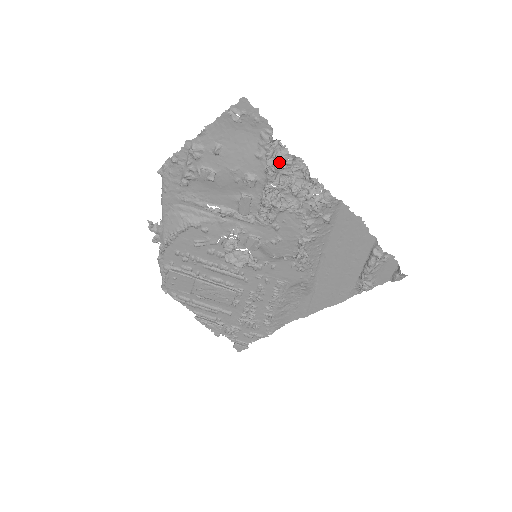
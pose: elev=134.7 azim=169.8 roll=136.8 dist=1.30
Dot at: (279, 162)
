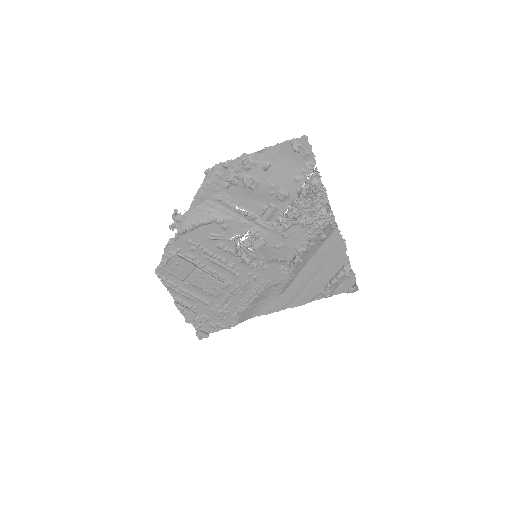
Dot at: (313, 187)
